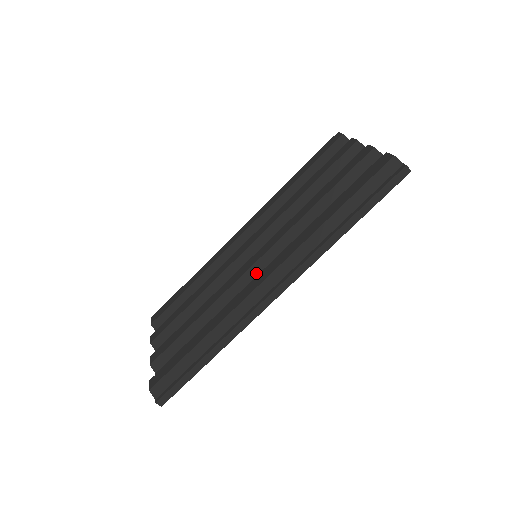
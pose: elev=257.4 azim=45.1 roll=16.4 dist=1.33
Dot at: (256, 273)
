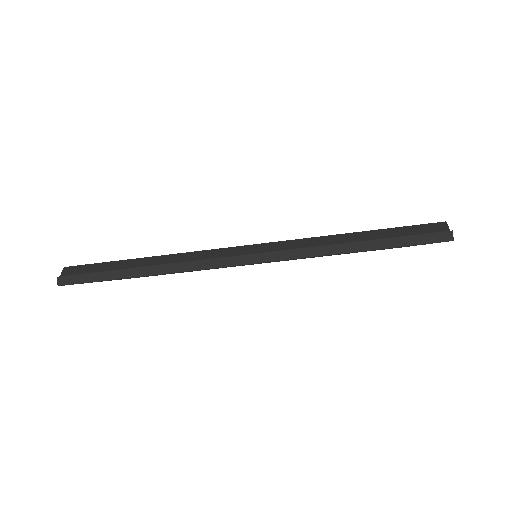
Dot at: occluded
